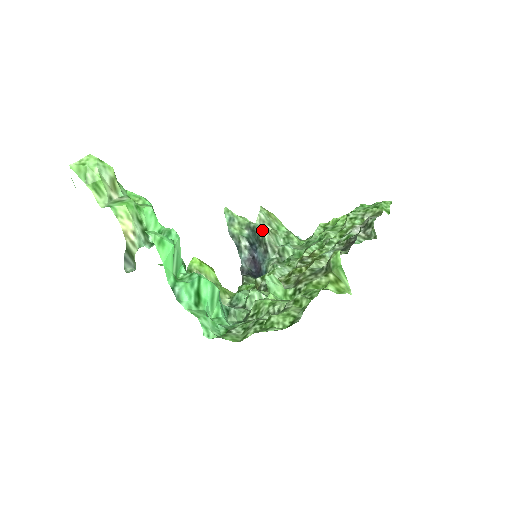
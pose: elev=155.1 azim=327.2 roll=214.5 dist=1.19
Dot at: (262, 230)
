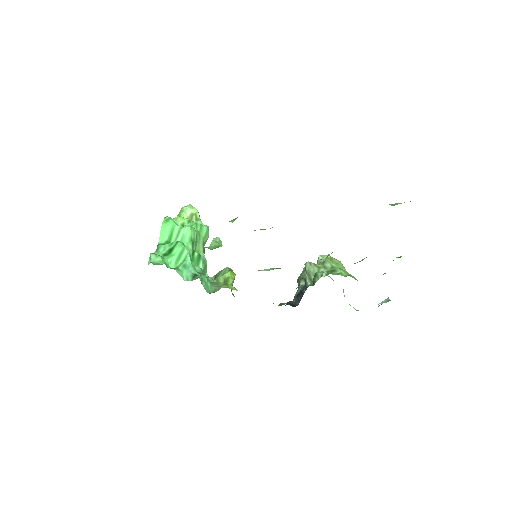
Dot at: occluded
